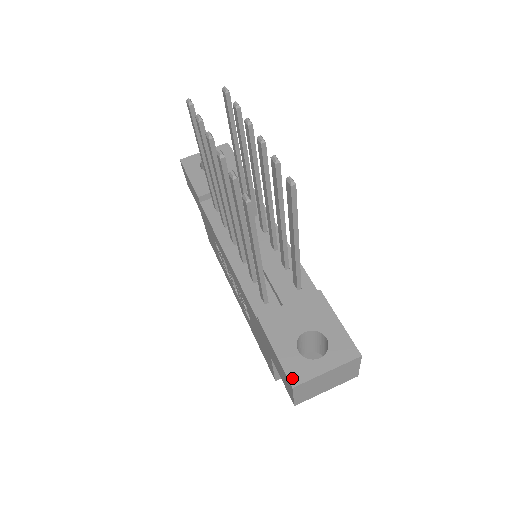
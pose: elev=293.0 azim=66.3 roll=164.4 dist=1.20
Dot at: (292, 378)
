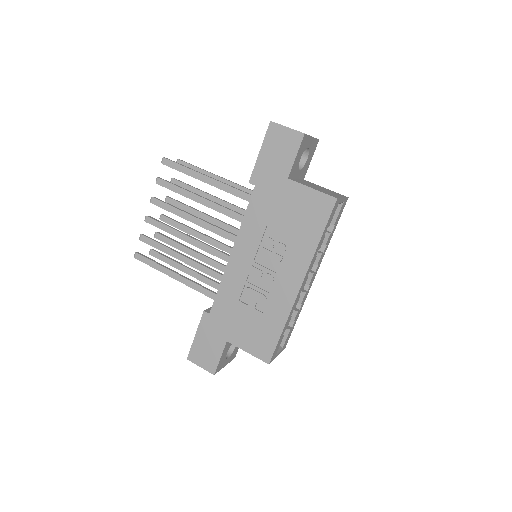
Dot at: (269, 128)
